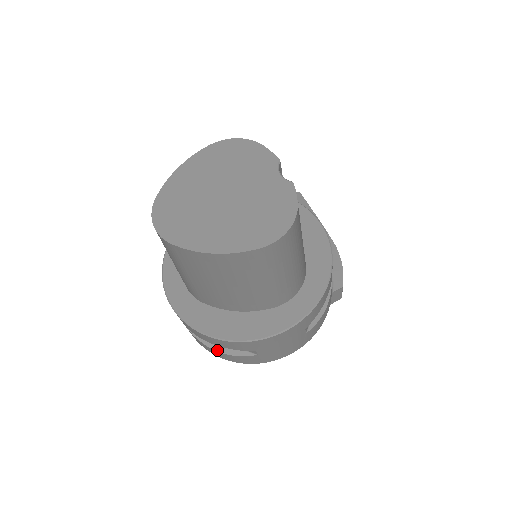
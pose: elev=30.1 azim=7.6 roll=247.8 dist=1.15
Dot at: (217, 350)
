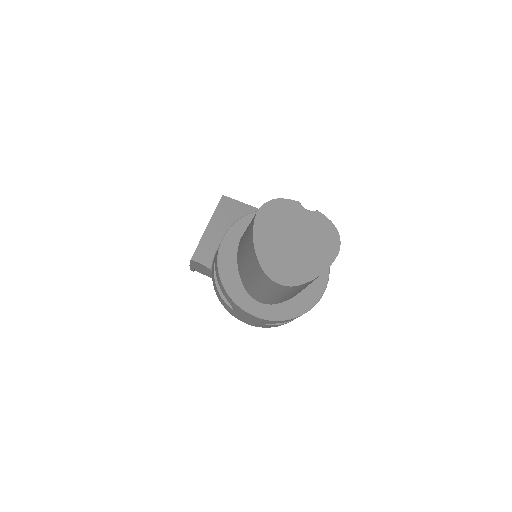
Dot at: occluded
